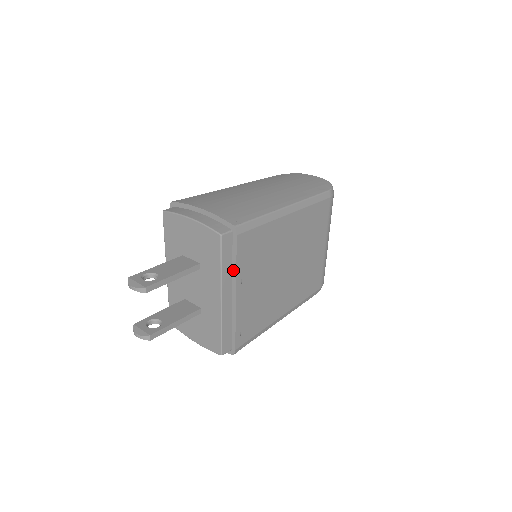
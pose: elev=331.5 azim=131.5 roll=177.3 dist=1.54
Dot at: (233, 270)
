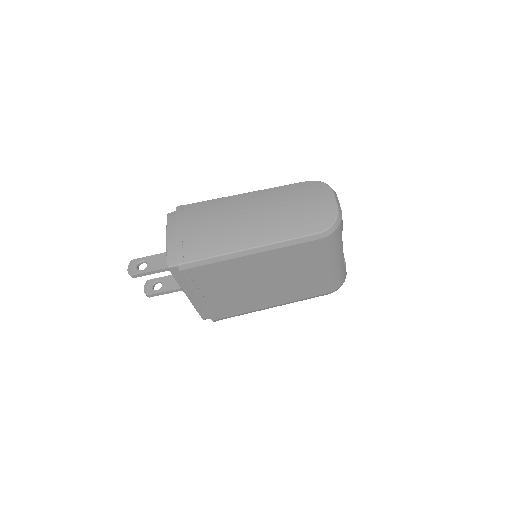
Dot at: occluded
